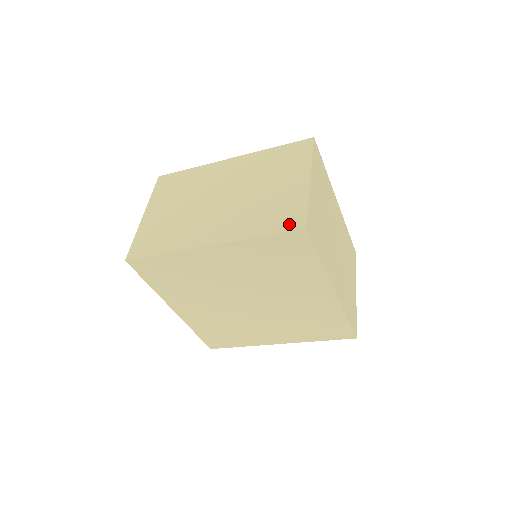
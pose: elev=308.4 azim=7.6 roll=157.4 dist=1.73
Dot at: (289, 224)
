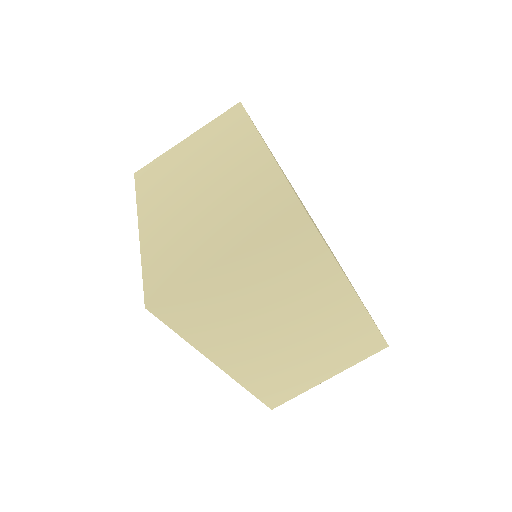
Dot at: (154, 285)
